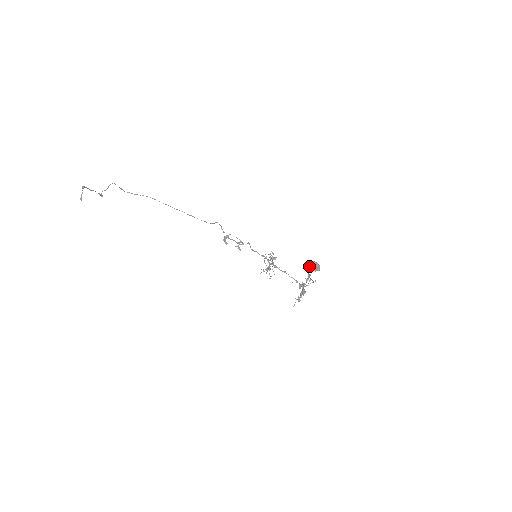
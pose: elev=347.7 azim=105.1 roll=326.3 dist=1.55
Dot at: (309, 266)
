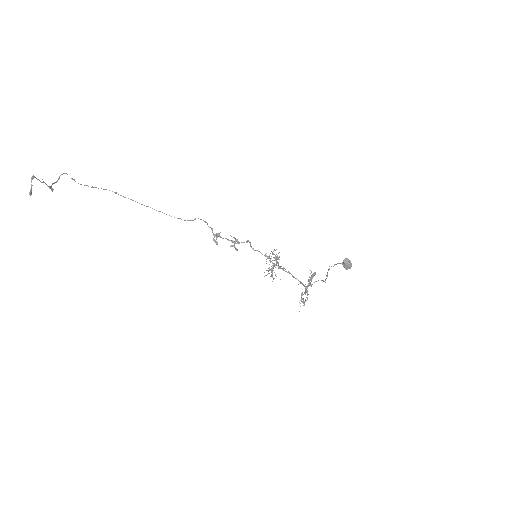
Dot at: (334, 264)
